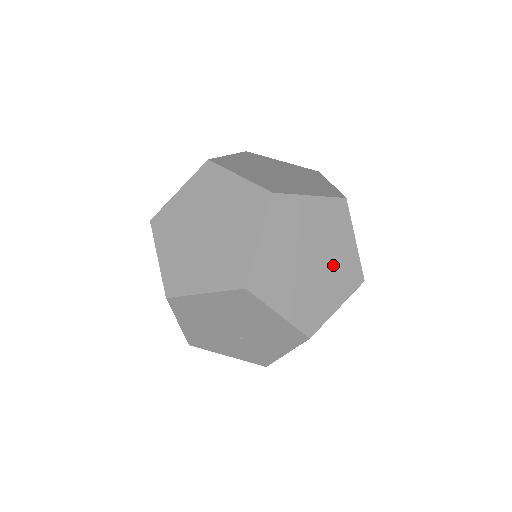
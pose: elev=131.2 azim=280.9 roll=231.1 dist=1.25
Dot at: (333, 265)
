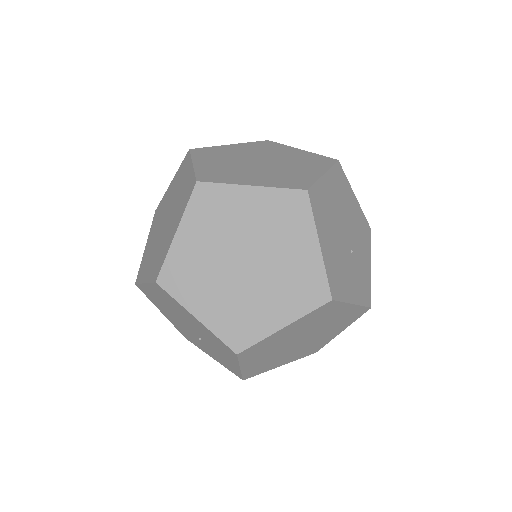
Dot at: (279, 272)
